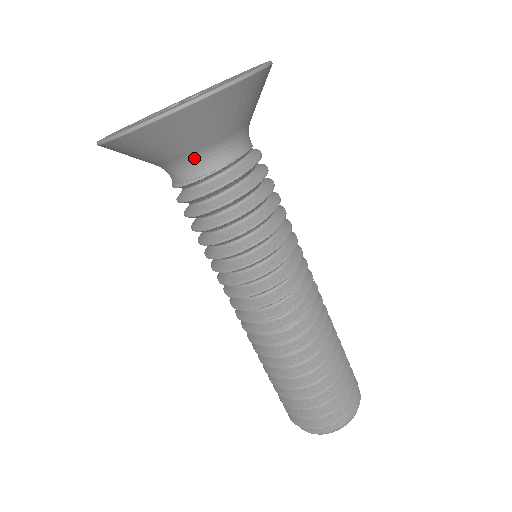
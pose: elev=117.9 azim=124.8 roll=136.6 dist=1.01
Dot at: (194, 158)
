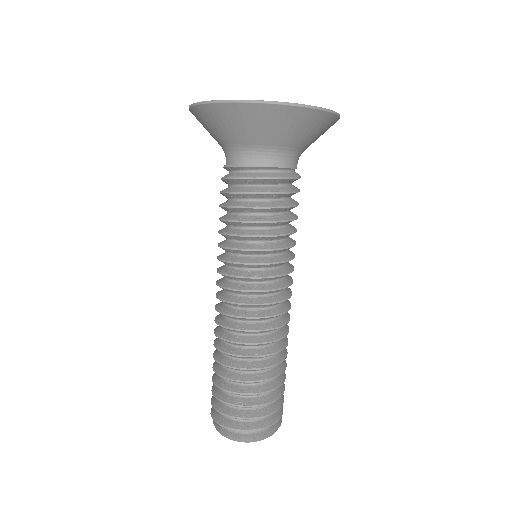
Dot at: (236, 149)
